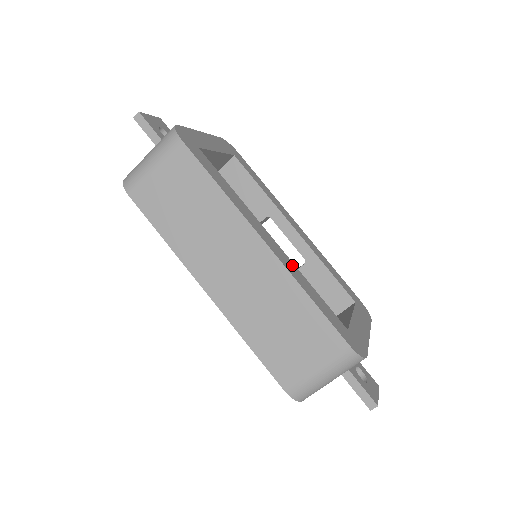
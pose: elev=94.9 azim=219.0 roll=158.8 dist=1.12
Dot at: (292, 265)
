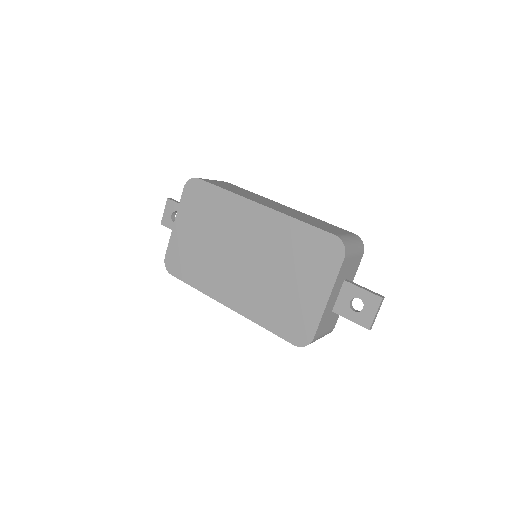
Dot at: occluded
